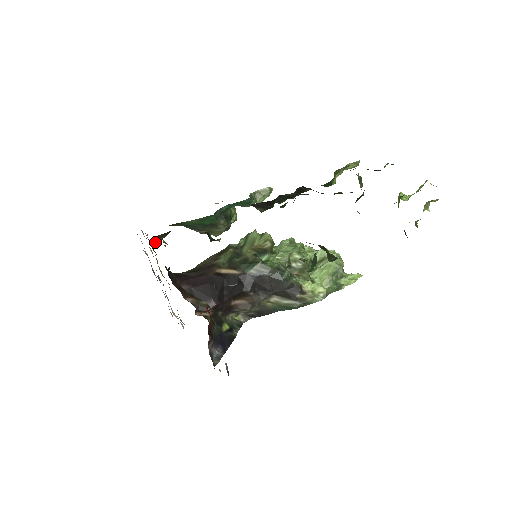
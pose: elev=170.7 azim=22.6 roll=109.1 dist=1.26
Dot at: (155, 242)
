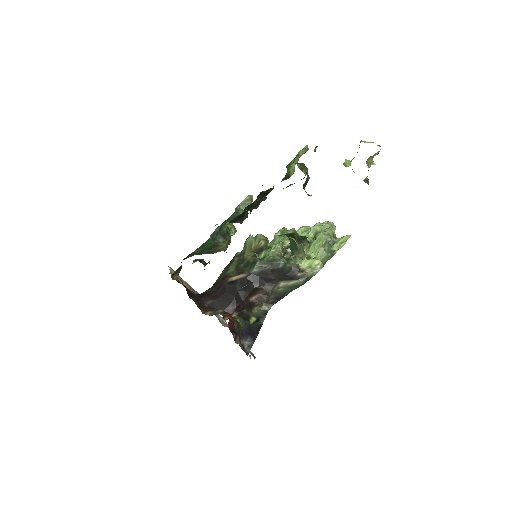
Dot at: occluded
